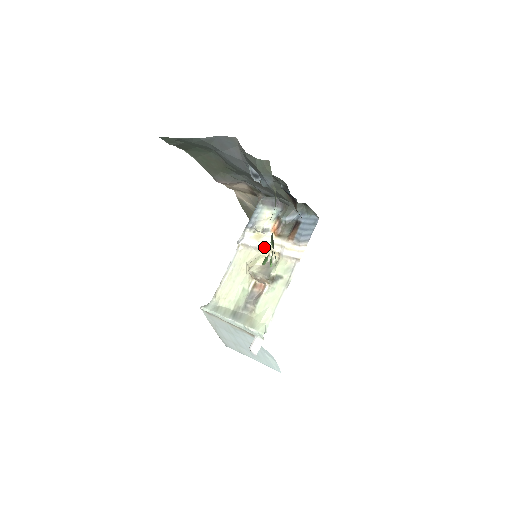
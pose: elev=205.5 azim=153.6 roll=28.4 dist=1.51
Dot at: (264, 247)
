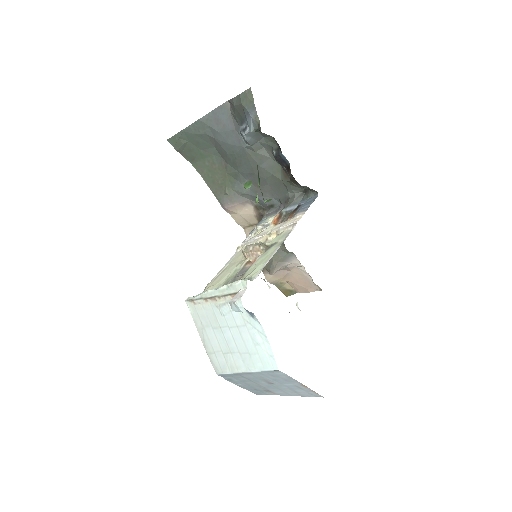
Dot at: (262, 235)
